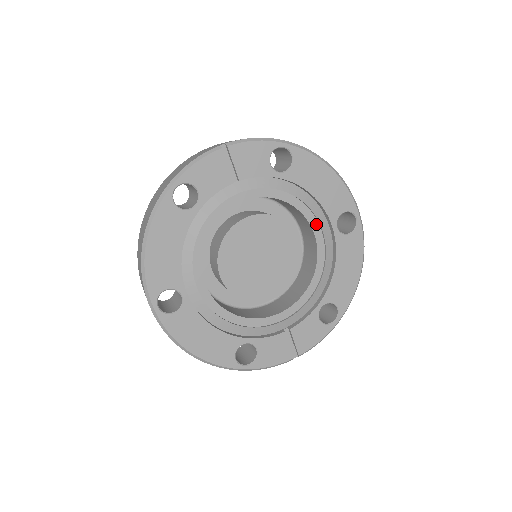
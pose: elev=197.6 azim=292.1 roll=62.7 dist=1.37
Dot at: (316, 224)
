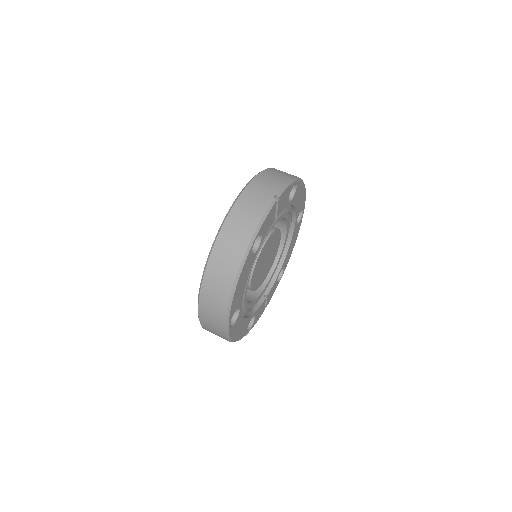
Dot at: (289, 224)
